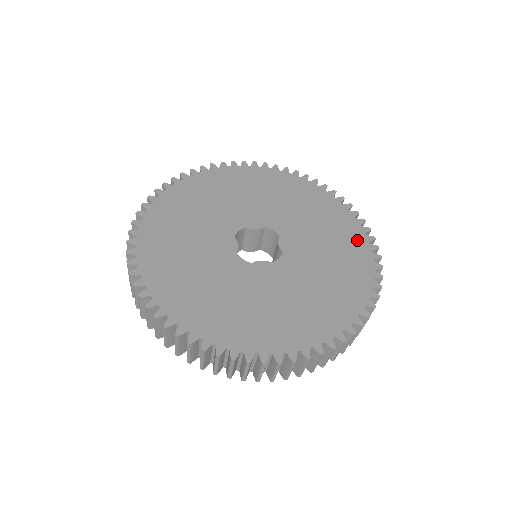
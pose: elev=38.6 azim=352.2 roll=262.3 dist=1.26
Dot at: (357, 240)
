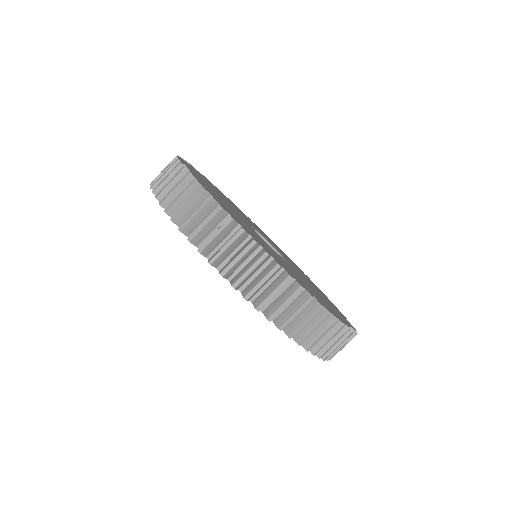
Dot at: occluded
